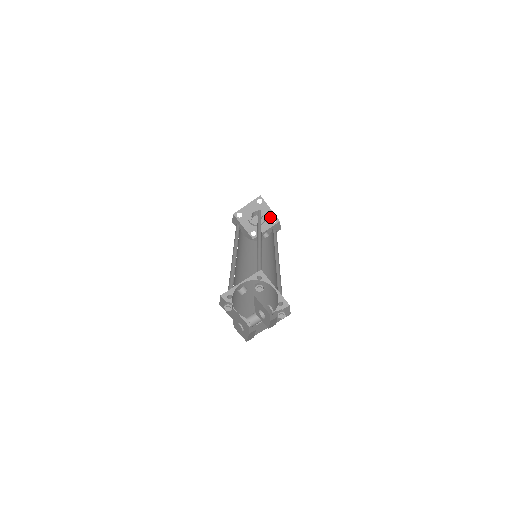
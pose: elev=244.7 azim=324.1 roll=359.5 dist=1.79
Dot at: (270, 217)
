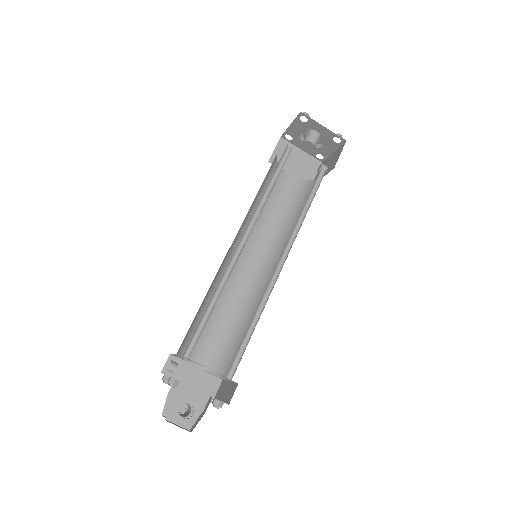
Dot at: (330, 136)
